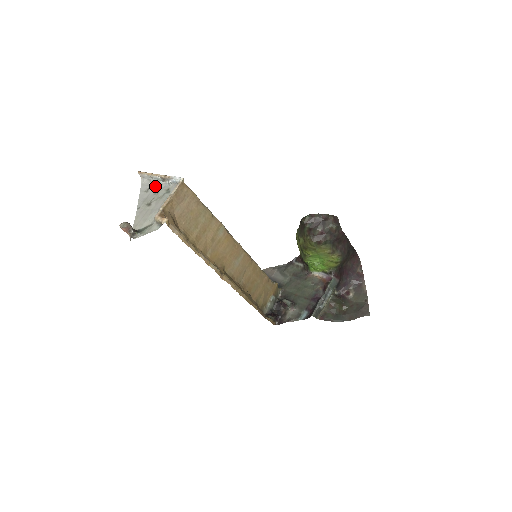
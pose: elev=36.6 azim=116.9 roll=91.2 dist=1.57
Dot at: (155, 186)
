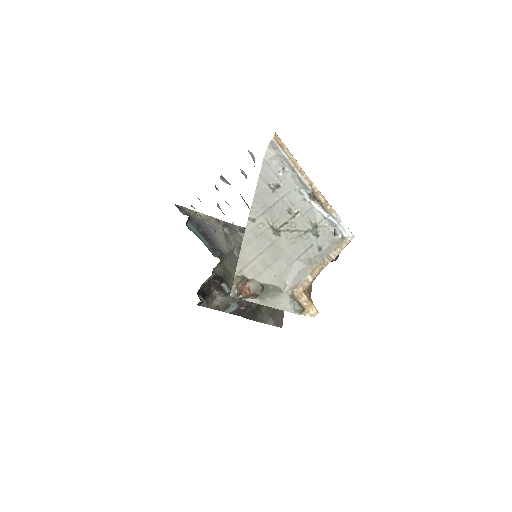
Dot at: (291, 192)
